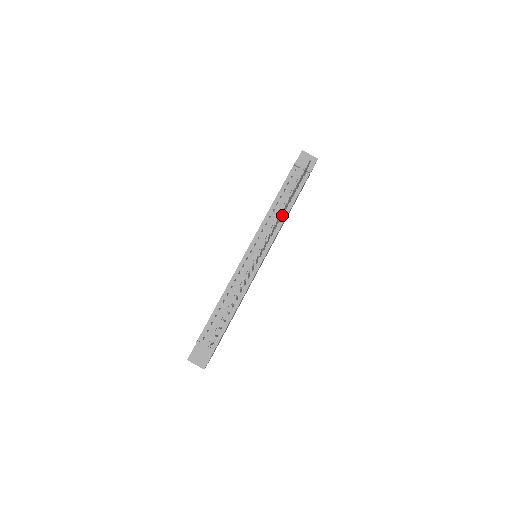
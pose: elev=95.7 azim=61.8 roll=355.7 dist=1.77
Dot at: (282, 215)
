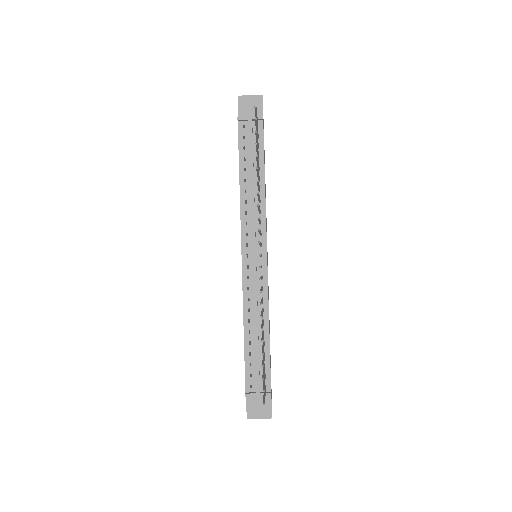
Dot at: (259, 191)
